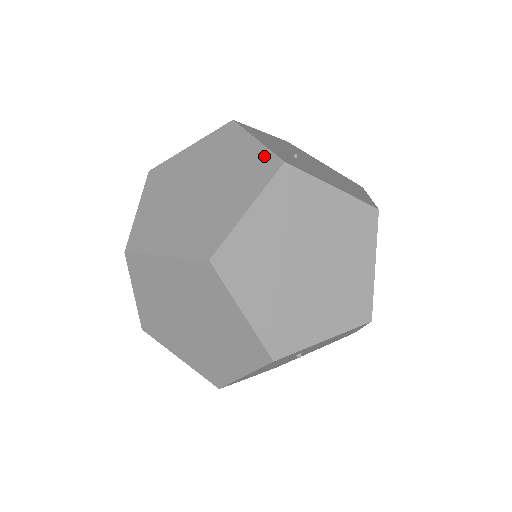
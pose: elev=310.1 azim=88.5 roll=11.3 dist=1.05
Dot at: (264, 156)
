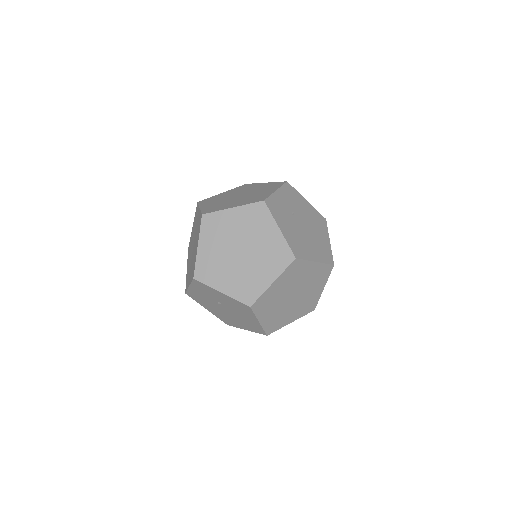
Dot at: (266, 196)
